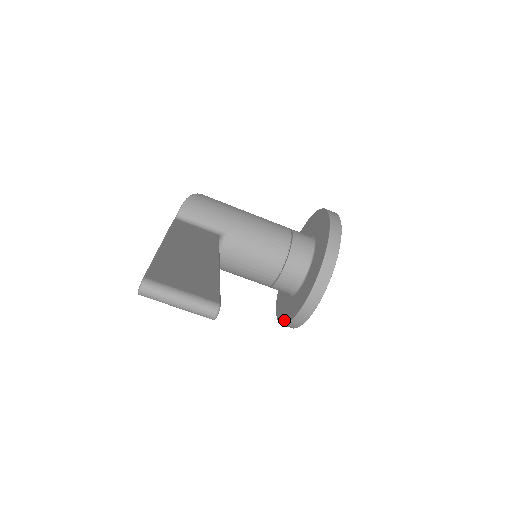
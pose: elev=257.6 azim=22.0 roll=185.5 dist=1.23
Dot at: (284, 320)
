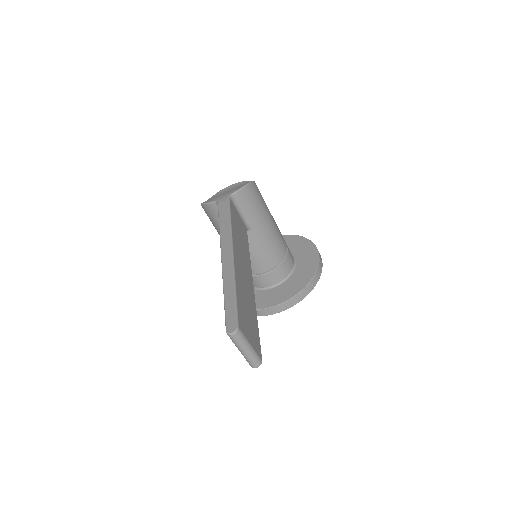
Dot at: occluded
